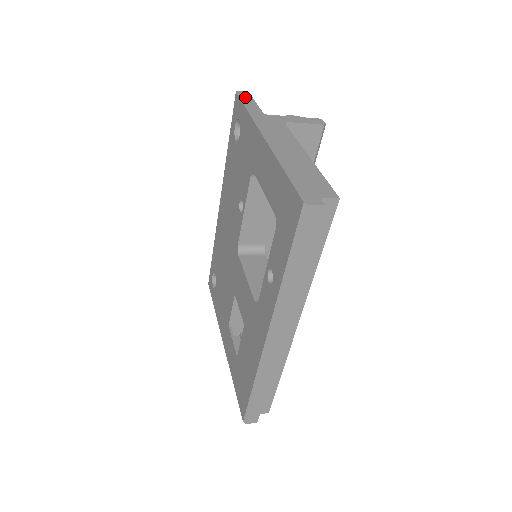
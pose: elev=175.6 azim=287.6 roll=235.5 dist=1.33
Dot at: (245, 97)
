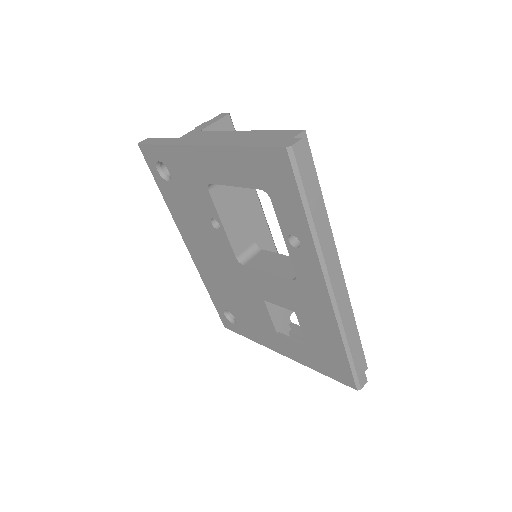
Dot at: (149, 141)
